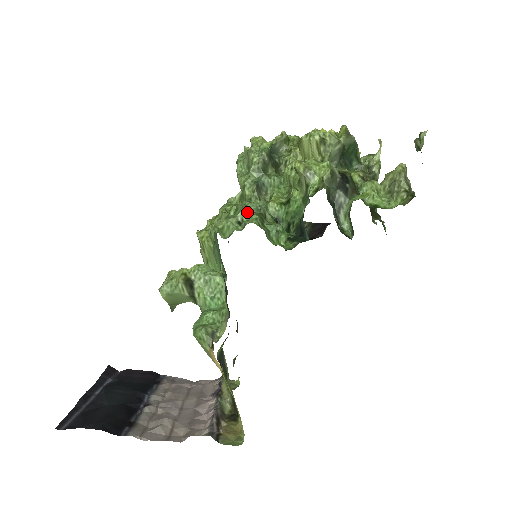
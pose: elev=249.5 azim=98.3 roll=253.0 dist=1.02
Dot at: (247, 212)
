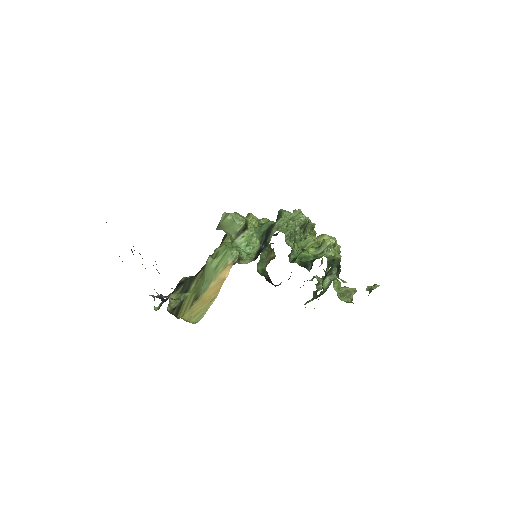
Dot at: (300, 231)
